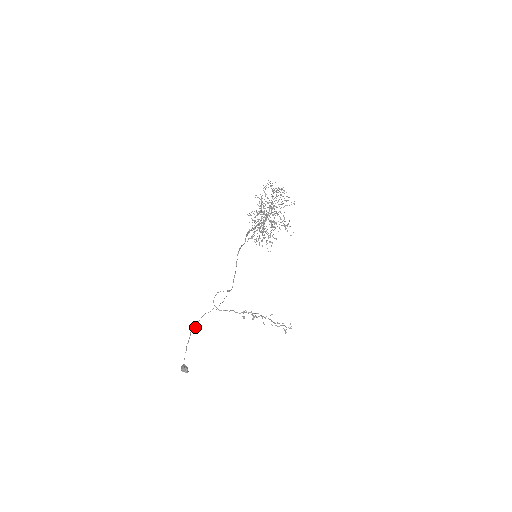
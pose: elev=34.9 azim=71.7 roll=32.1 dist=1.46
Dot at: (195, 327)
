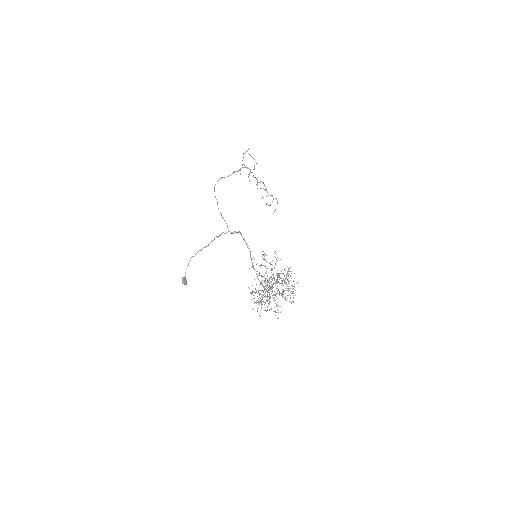
Dot at: occluded
